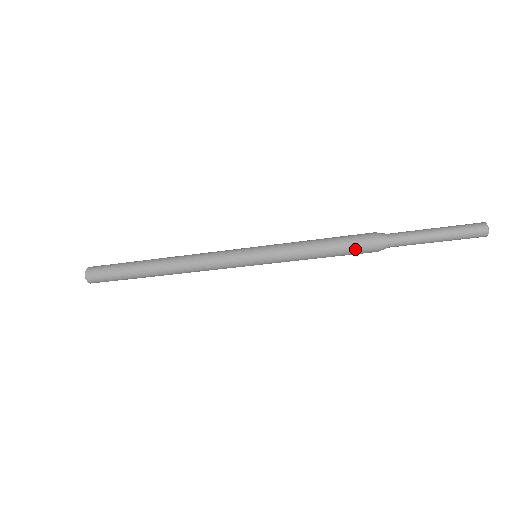
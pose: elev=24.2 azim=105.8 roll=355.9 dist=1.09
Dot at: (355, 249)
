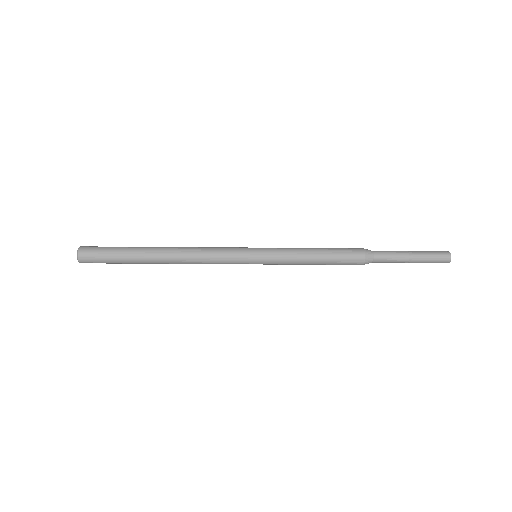
Dot at: (346, 255)
